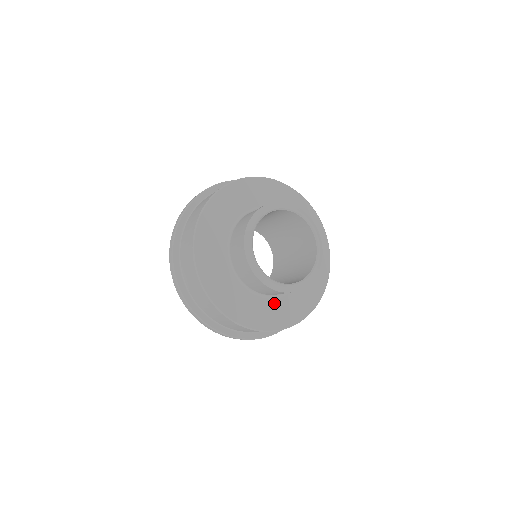
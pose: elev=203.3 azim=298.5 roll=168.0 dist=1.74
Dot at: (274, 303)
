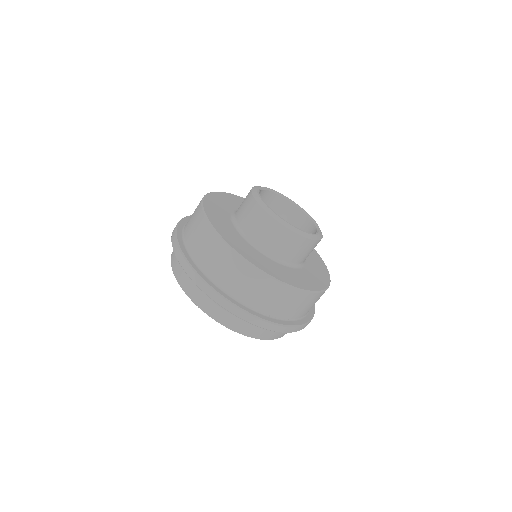
Dot at: (282, 267)
